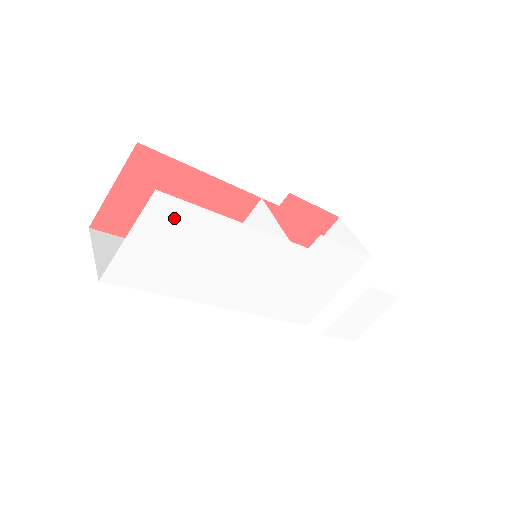
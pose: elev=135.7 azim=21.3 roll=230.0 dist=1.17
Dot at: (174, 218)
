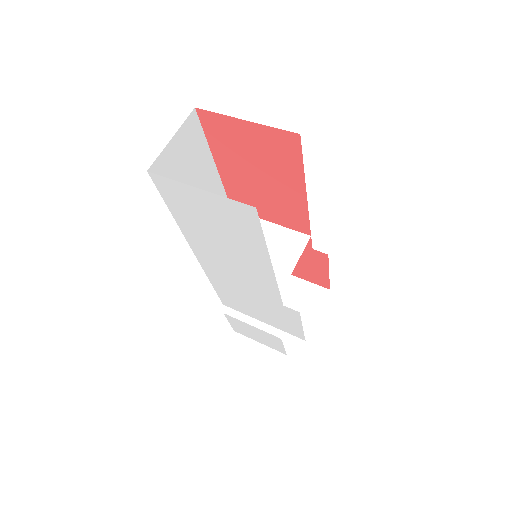
Dot at: (242, 221)
